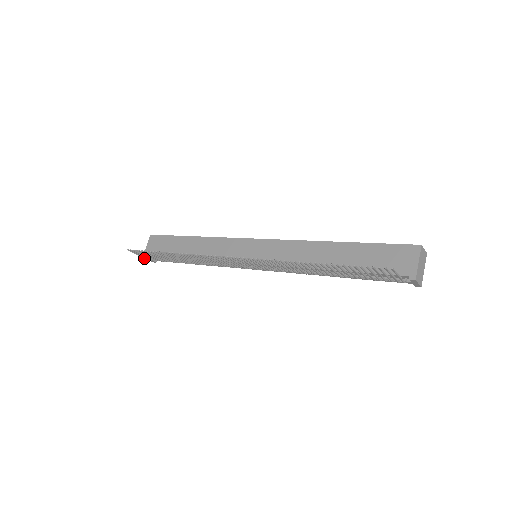
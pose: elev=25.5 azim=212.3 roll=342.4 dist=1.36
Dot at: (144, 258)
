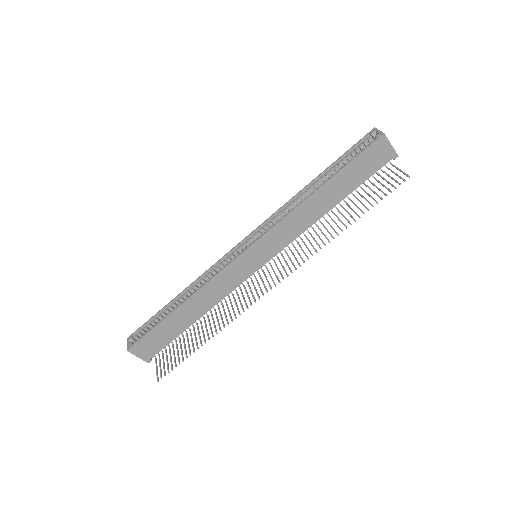
Dot at: (156, 363)
